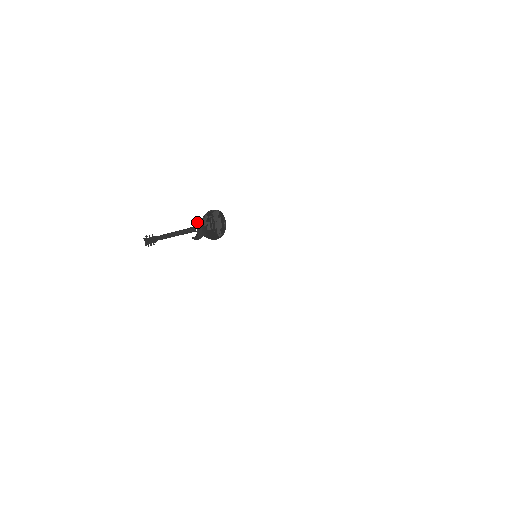
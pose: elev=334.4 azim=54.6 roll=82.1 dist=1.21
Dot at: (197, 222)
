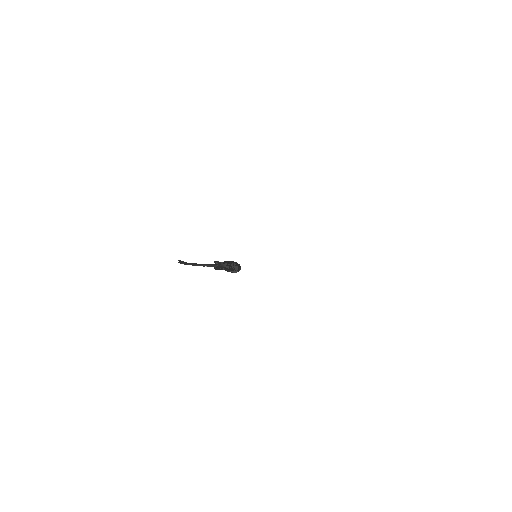
Dot at: (218, 262)
